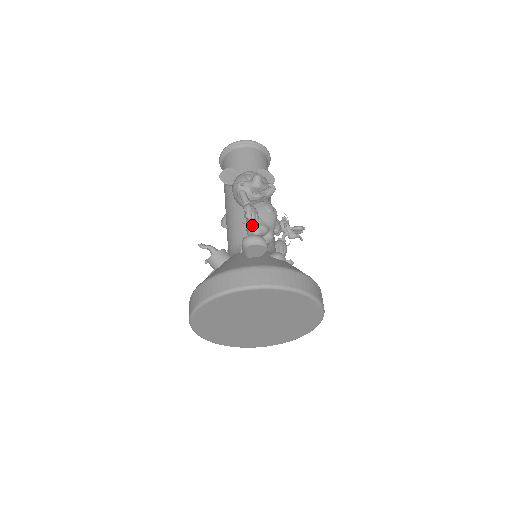
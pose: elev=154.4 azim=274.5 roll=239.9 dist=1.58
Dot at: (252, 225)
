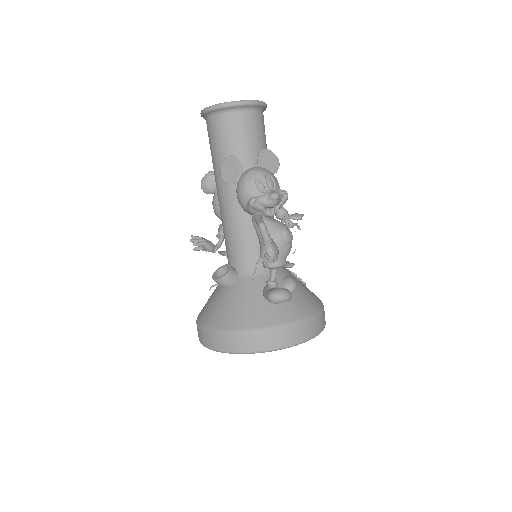
Dot at: (272, 264)
